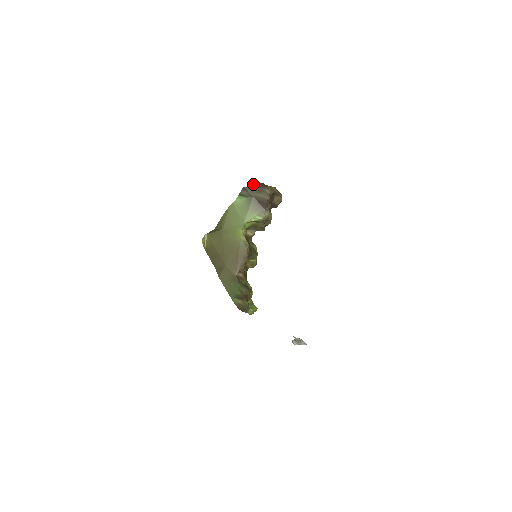
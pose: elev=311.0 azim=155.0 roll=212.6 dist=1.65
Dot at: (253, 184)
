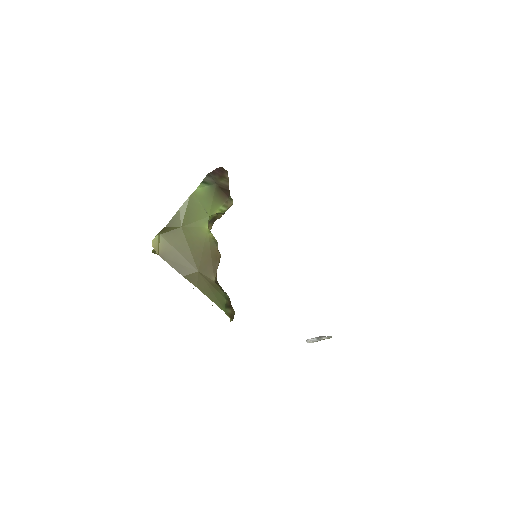
Dot at: occluded
